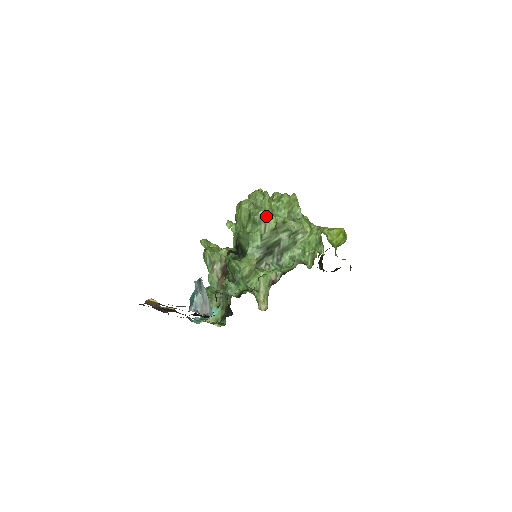
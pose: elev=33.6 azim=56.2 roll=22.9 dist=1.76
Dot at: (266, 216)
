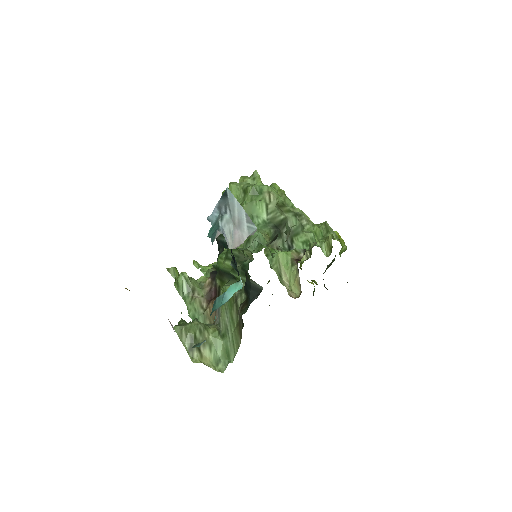
Dot at: (266, 185)
